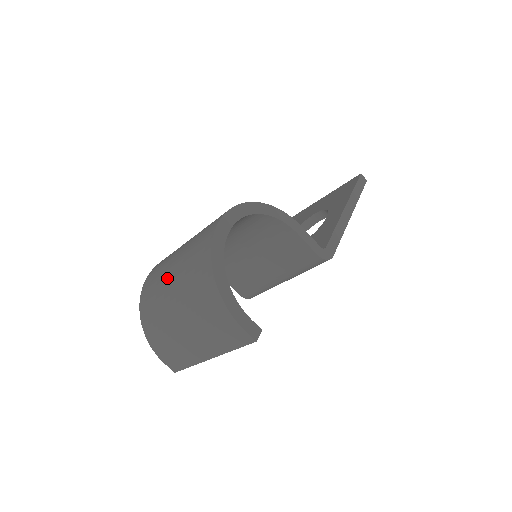
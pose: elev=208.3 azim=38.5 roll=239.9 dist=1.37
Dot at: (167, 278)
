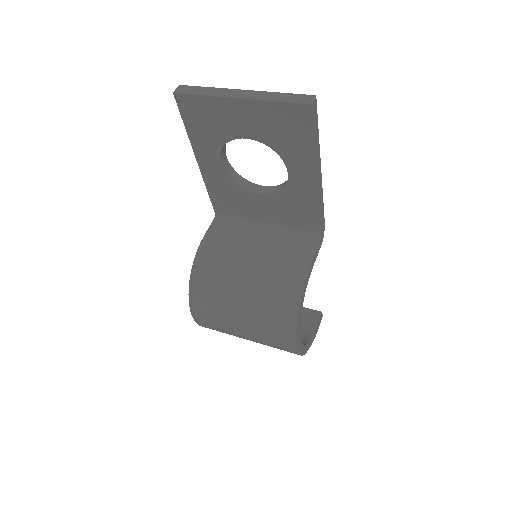
Dot at: occluded
